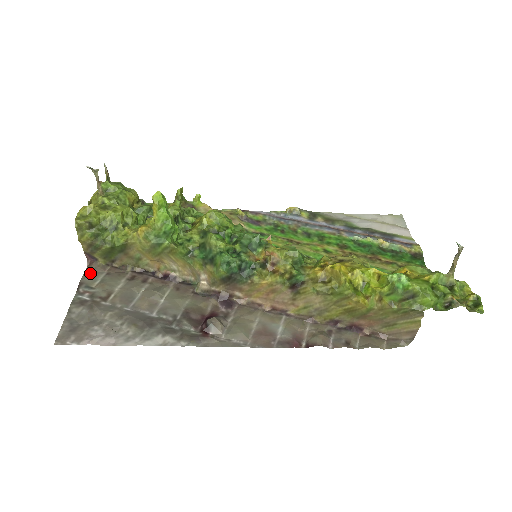
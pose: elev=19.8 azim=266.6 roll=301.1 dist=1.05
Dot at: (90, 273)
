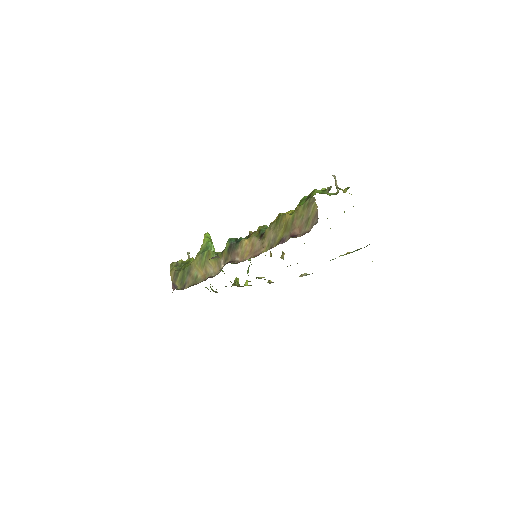
Dot at: occluded
